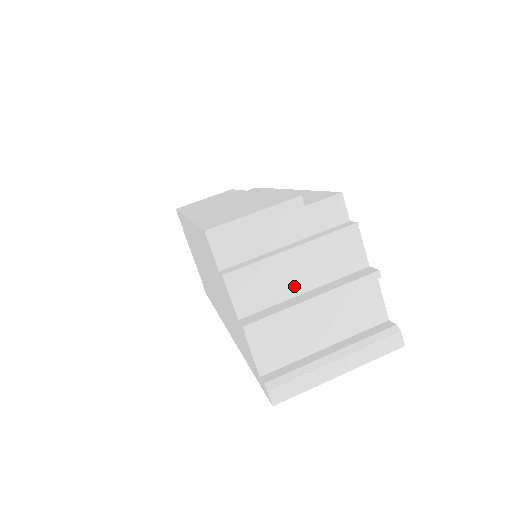
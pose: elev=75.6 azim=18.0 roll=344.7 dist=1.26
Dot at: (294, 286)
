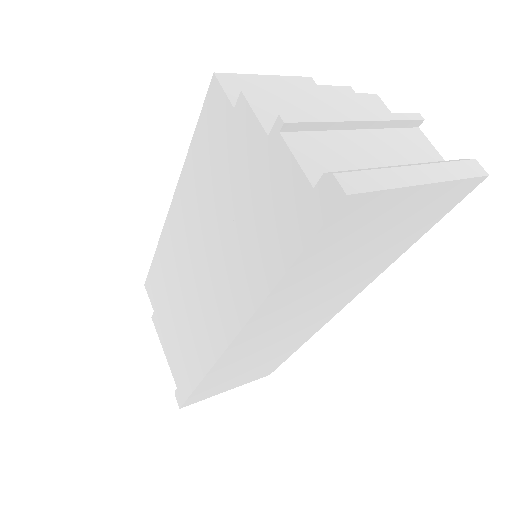
Dot at: occluded
